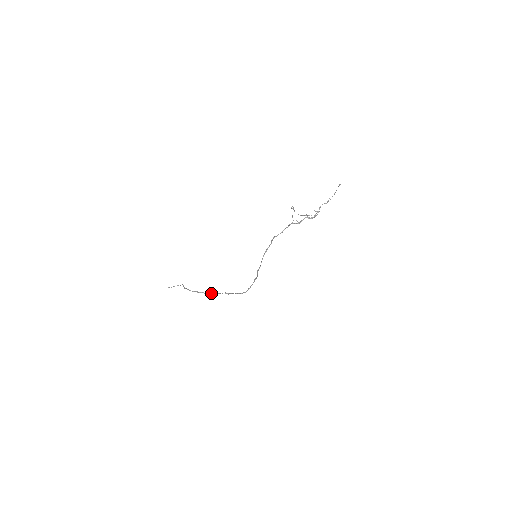
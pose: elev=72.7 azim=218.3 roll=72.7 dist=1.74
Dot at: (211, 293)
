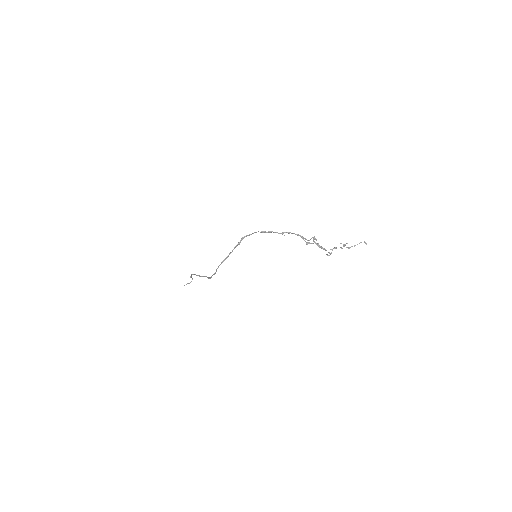
Dot at: occluded
